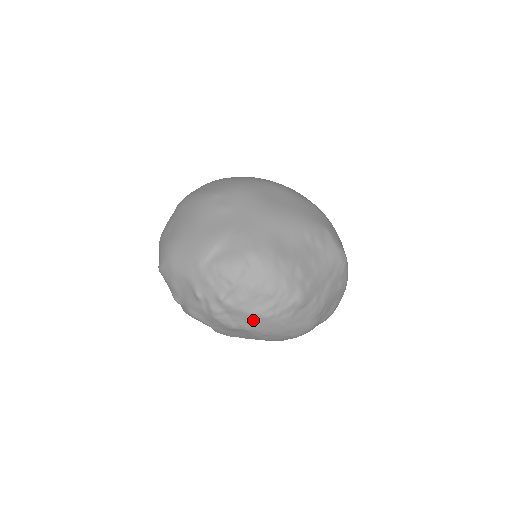
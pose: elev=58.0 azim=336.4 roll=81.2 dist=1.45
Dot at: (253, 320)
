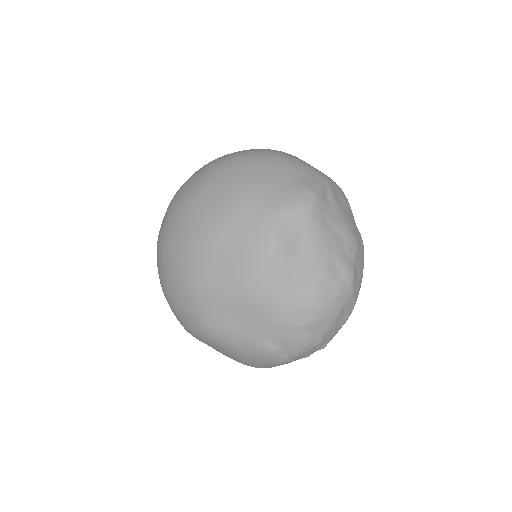
Dot at: occluded
